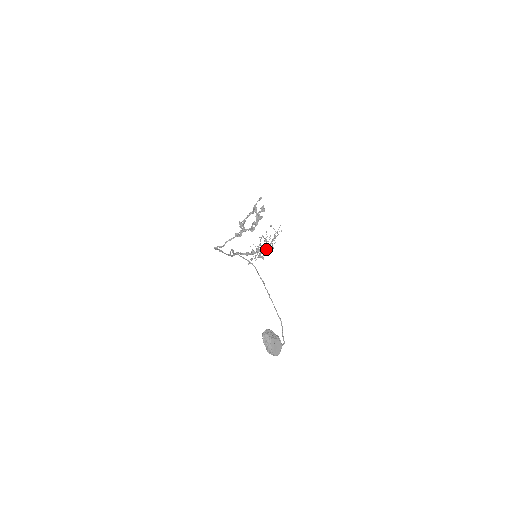
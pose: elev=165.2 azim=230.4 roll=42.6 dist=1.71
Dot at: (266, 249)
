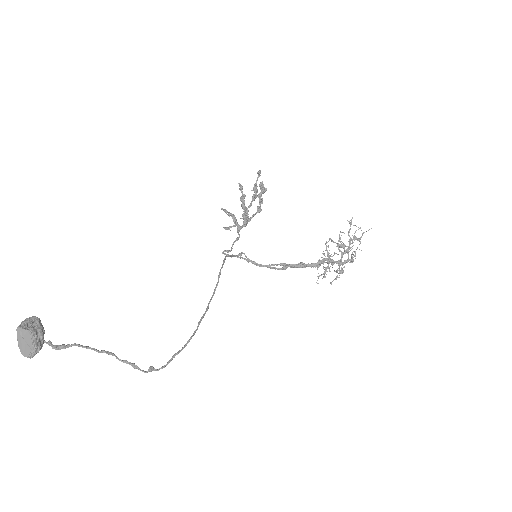
Dot at: occluded
